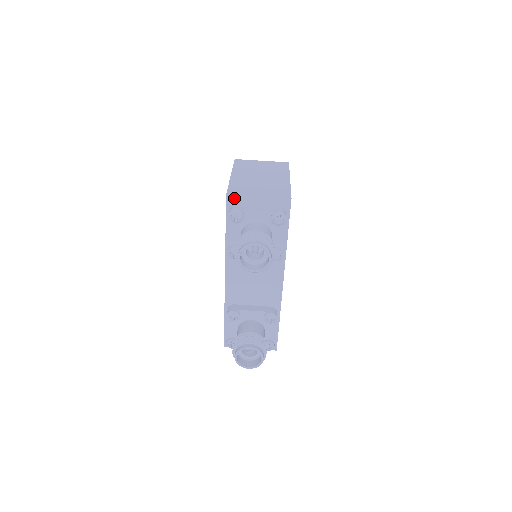
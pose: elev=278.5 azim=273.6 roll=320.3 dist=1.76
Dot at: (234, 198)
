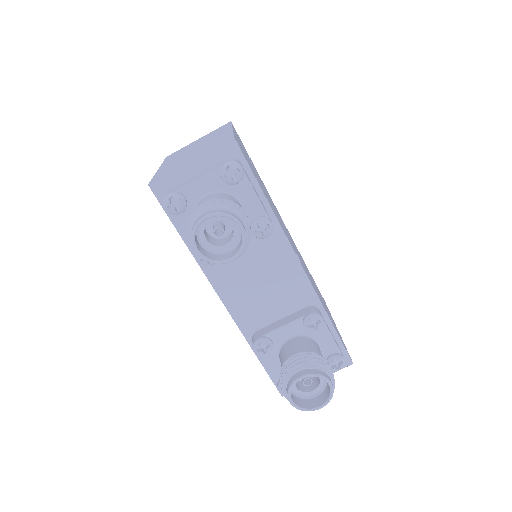
Dot at: (161, 184)
